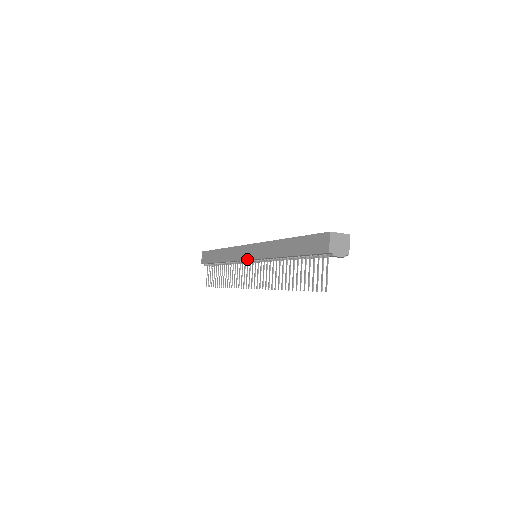
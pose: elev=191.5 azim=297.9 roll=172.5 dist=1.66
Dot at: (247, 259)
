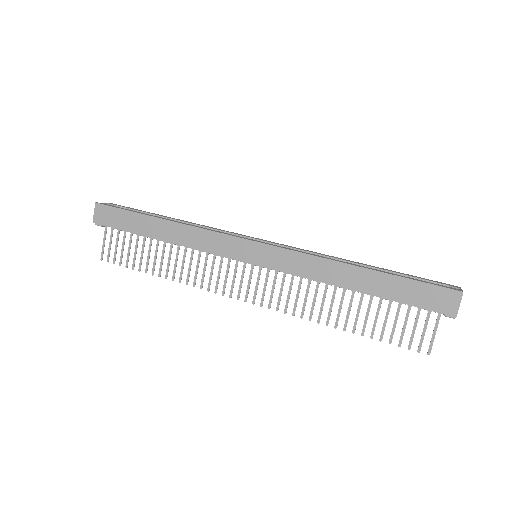
Dot at: (248, 262)
